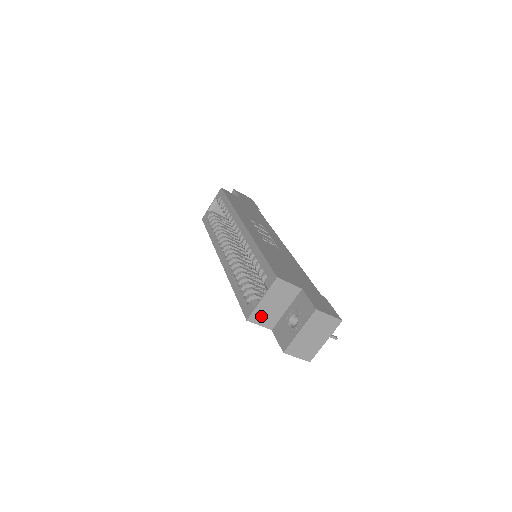
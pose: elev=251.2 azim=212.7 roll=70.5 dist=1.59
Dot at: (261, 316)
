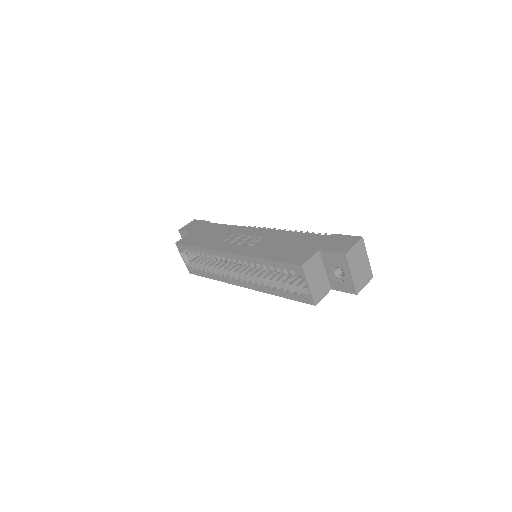
Dot at: (318, 293)
